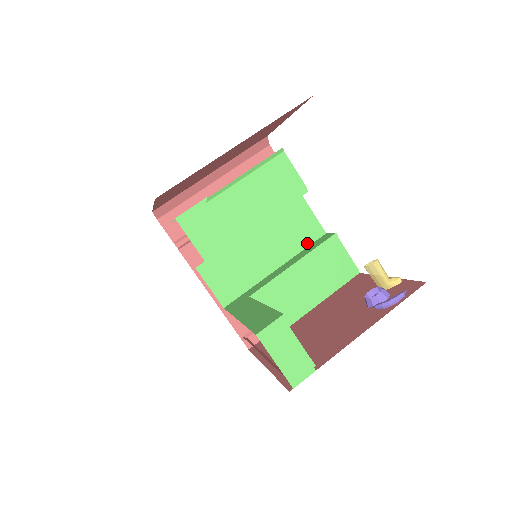
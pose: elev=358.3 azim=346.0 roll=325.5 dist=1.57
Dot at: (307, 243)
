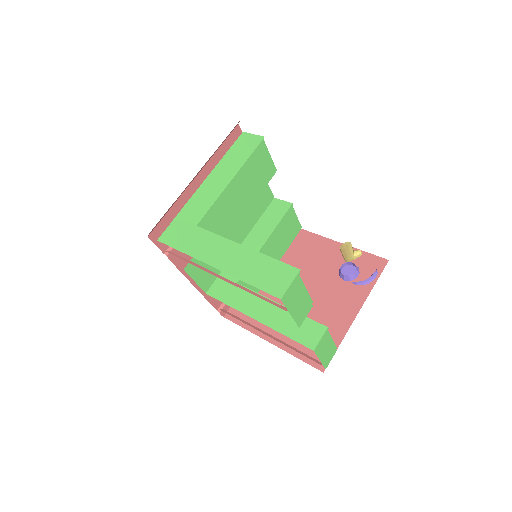
Dot at: (262, 211)
